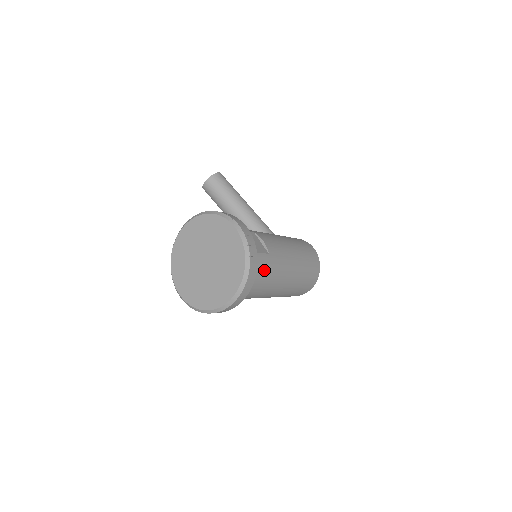
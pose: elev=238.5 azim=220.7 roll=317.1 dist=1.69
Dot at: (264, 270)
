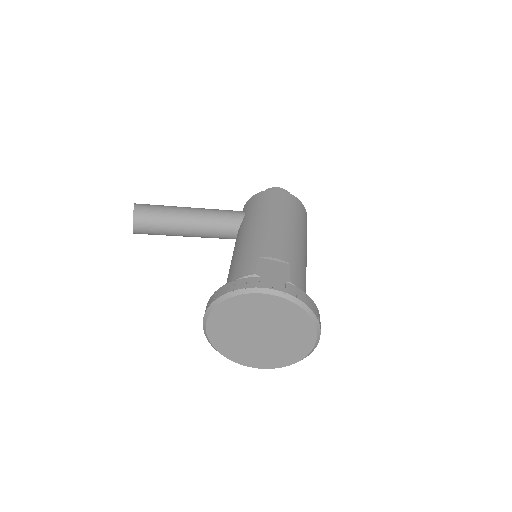
Dot at: (302, 283)
